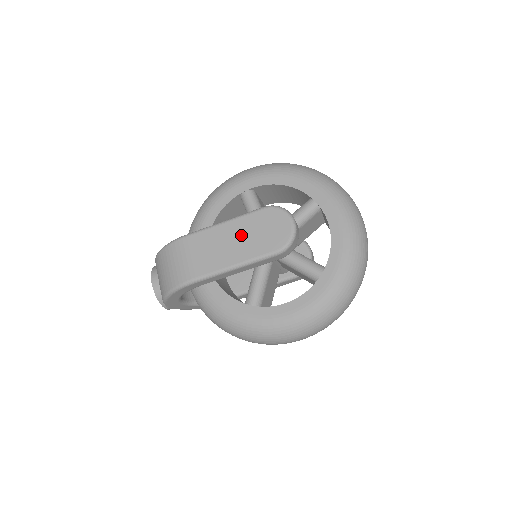
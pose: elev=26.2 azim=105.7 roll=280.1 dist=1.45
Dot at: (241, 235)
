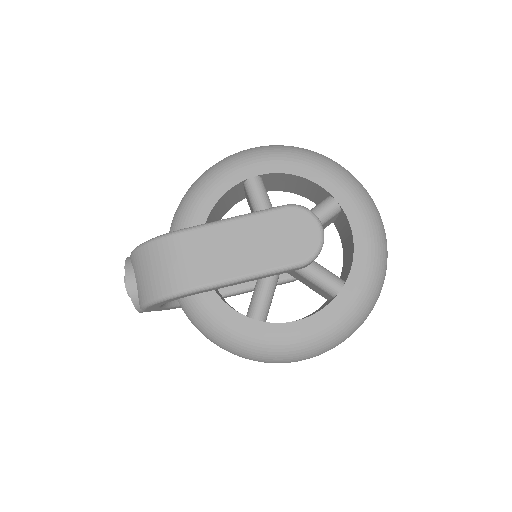
Dot at: (256, 238)
